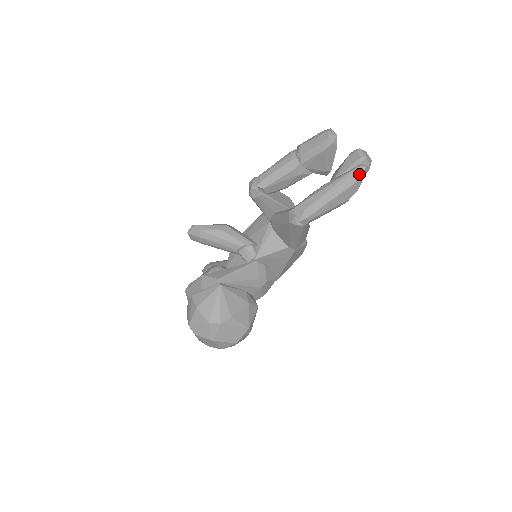
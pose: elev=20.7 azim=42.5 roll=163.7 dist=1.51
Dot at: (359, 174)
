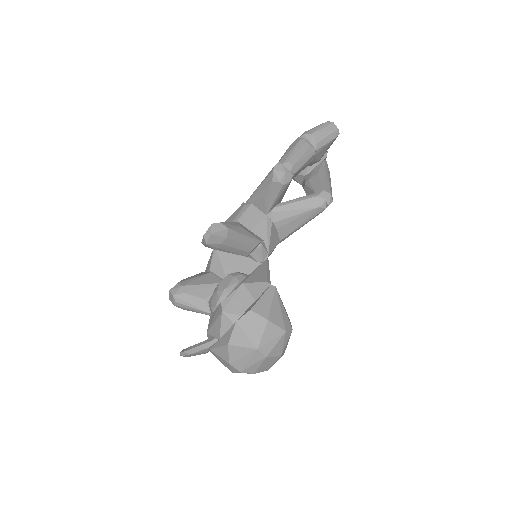
Dot at: occluded
